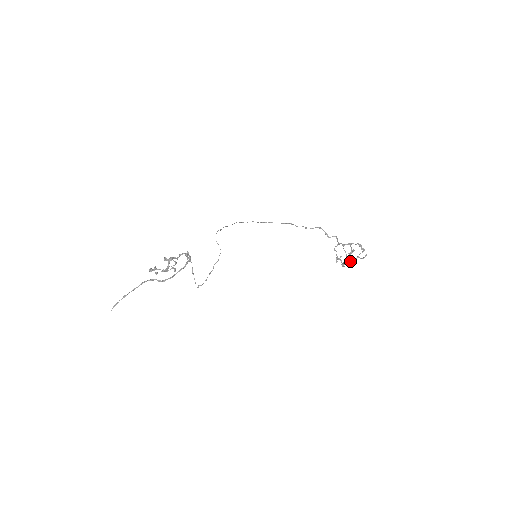
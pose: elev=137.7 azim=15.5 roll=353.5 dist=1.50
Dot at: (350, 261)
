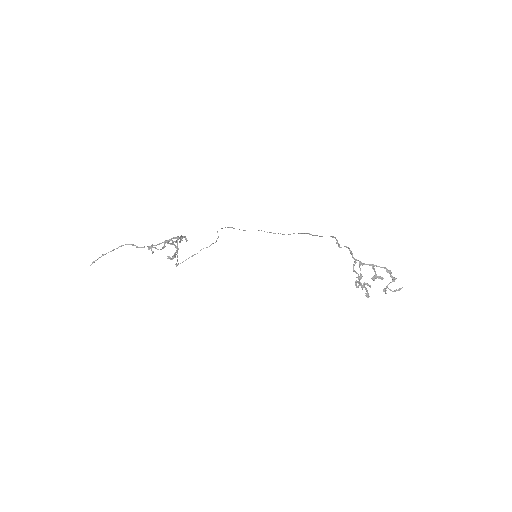
Dot at: (368, 285)
